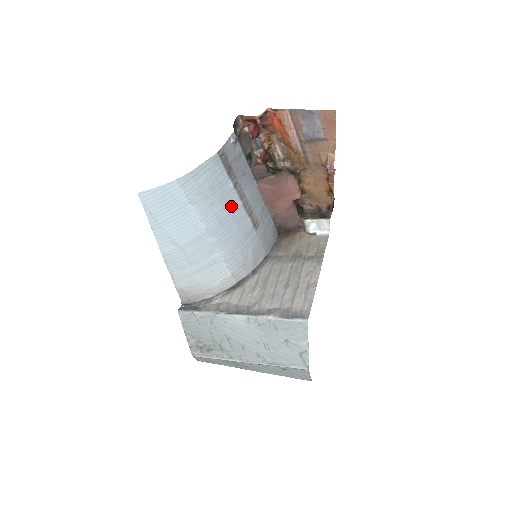
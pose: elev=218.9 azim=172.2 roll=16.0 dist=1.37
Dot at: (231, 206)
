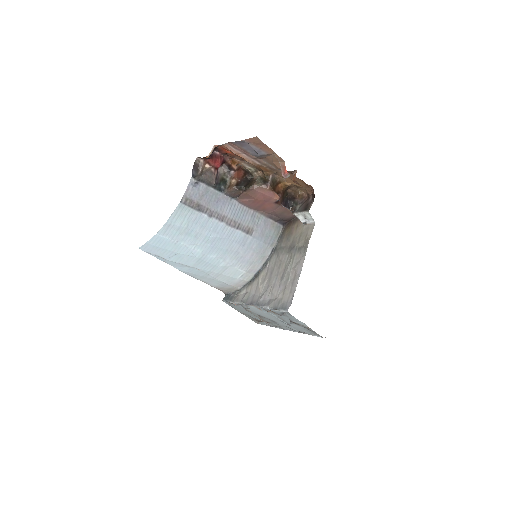
Dot at: (215, 230)
